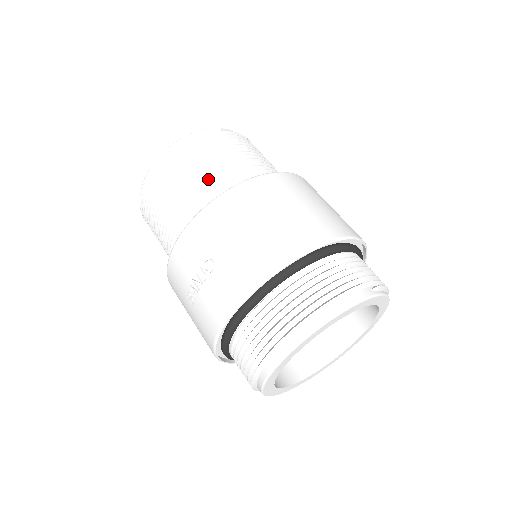
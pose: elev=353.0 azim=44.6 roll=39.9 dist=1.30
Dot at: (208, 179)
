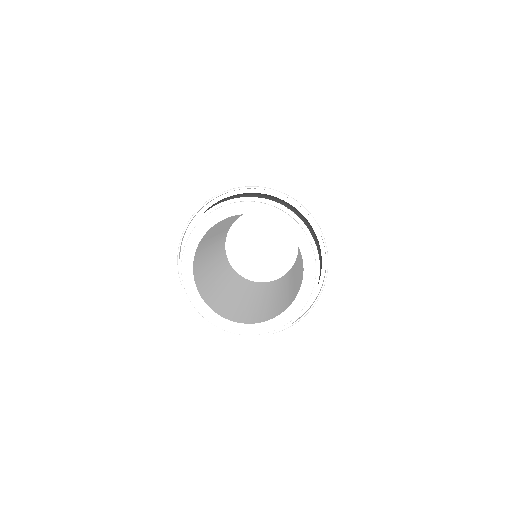
Dot at: occluded
